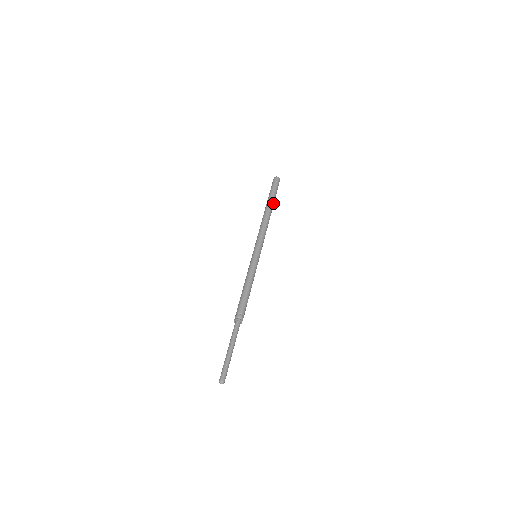
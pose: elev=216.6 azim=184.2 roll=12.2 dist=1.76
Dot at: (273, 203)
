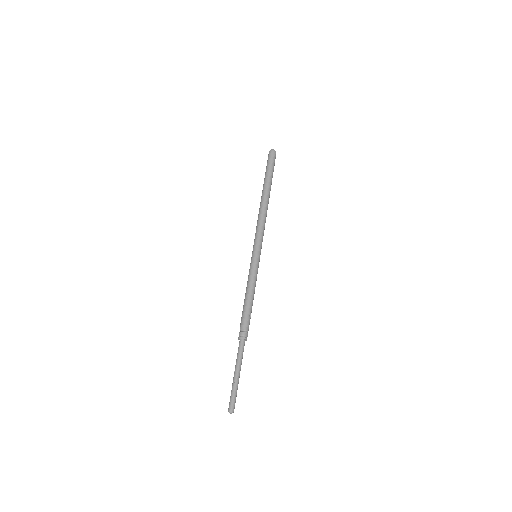
Dot at: (269, 185)
